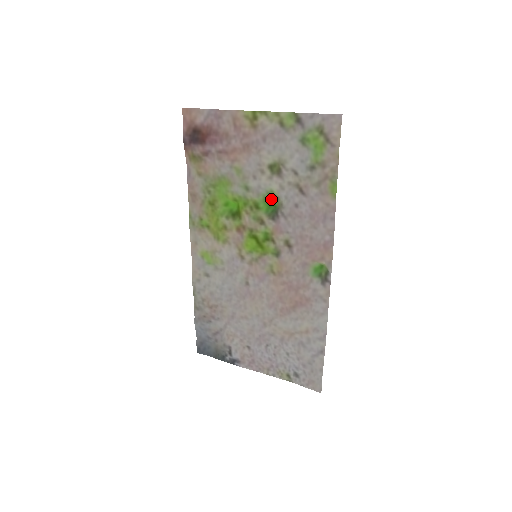
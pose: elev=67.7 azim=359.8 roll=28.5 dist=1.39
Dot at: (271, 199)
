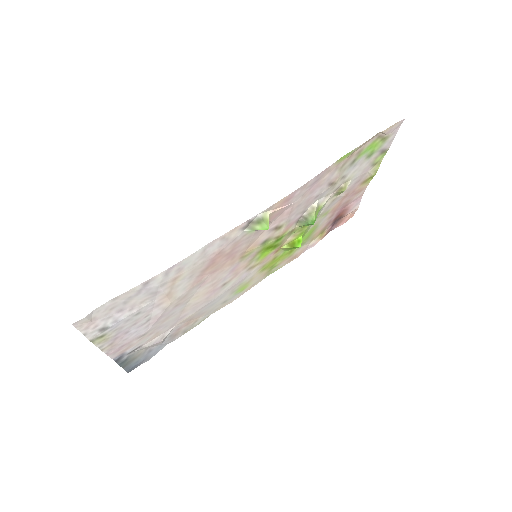
Dot at: occluded
